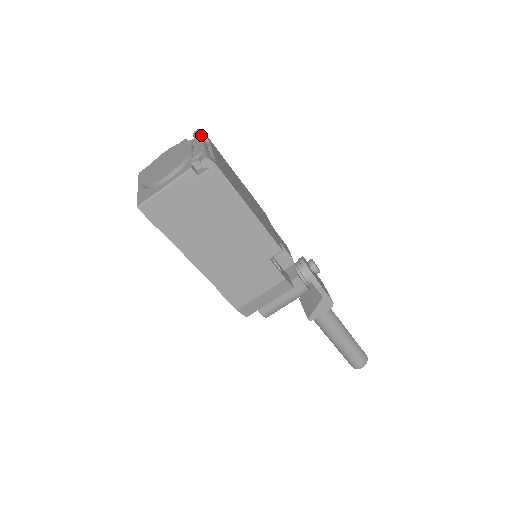
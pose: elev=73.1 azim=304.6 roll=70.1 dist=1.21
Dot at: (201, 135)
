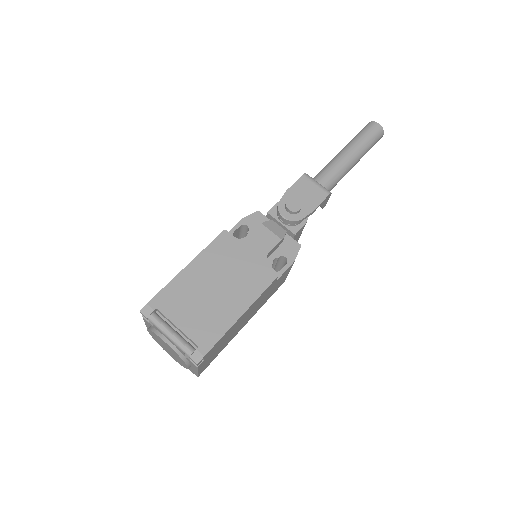
Dot at: (153, 322)
